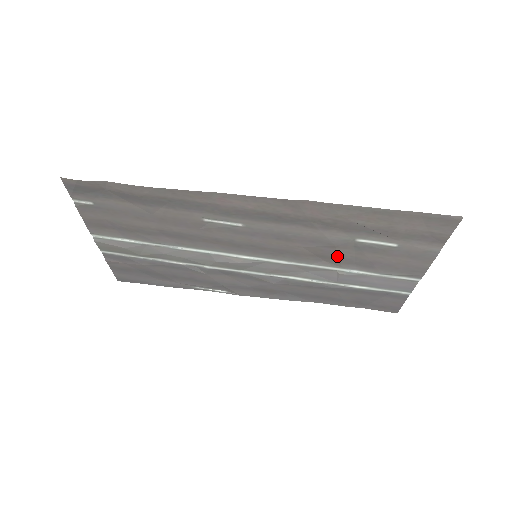
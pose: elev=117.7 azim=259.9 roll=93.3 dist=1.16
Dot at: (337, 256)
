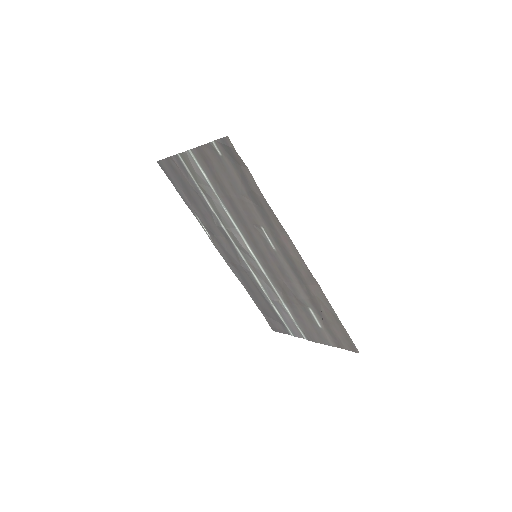
Dot at: (291, 299)
